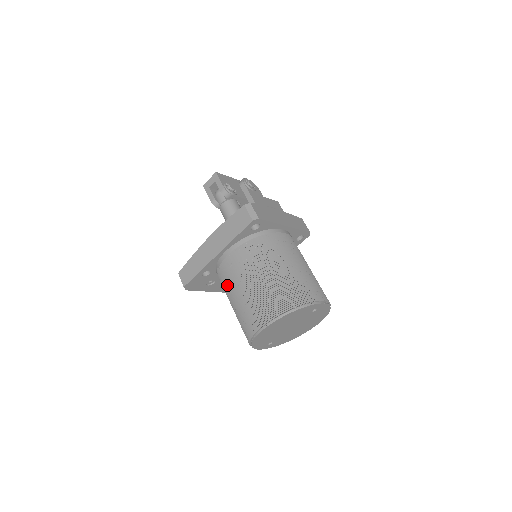
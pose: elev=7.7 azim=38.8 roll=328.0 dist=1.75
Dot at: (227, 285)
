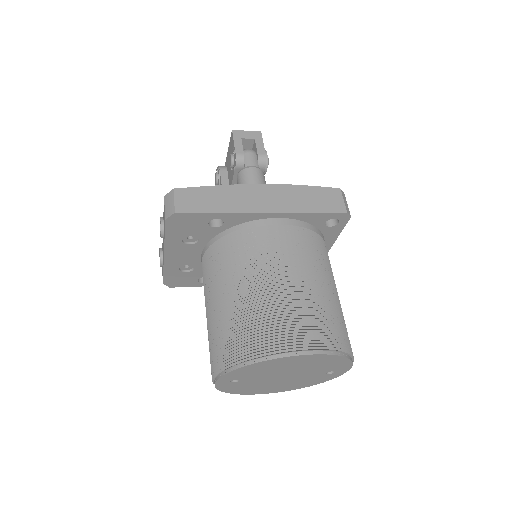
Dot at: (250, 260)
